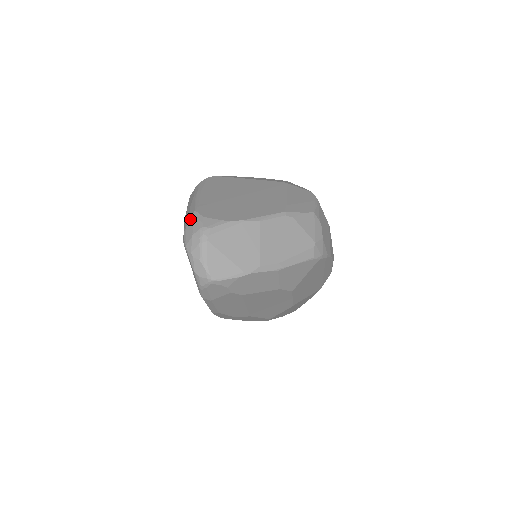
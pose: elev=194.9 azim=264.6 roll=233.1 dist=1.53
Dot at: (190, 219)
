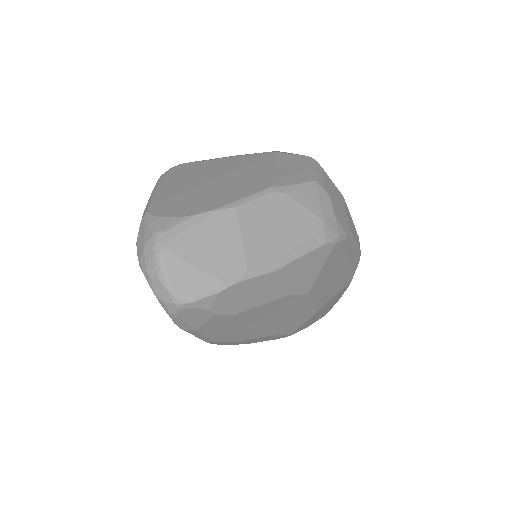
Dot at: (141, 224)
